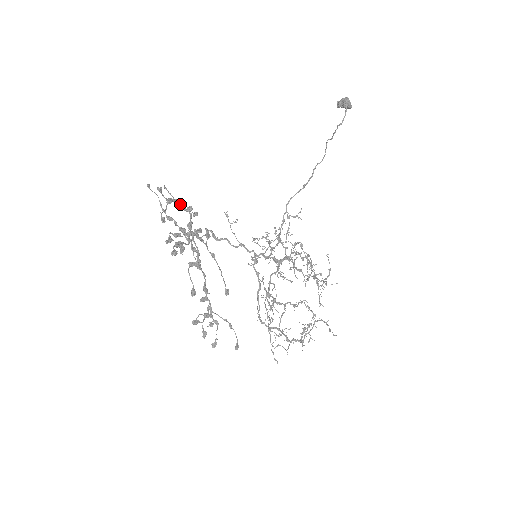
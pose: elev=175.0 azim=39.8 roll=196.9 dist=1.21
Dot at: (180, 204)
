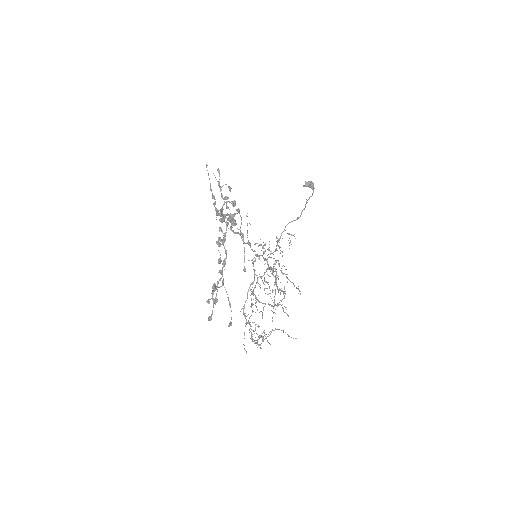
Dot at: occluded
